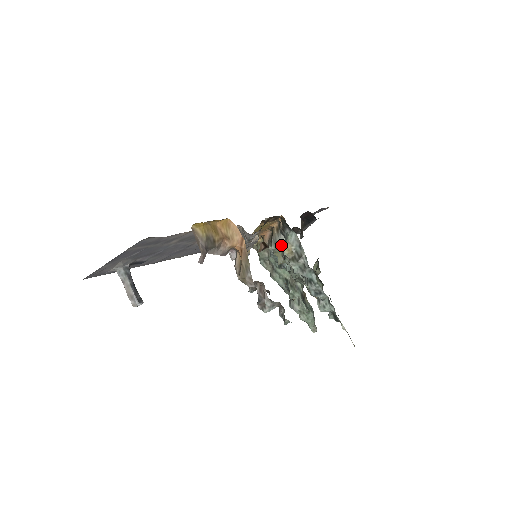
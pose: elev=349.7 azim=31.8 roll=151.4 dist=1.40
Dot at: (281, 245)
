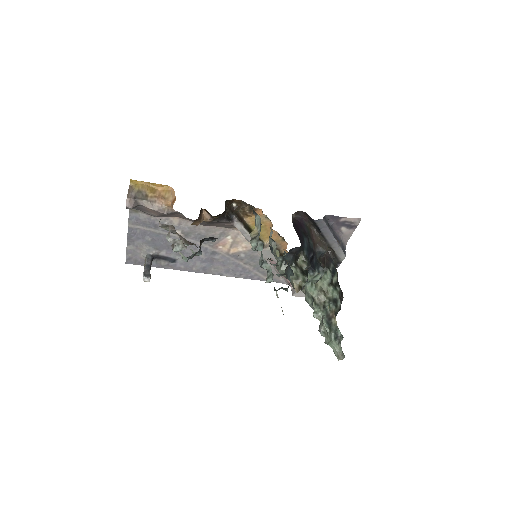
Dot at: (269, 240)
